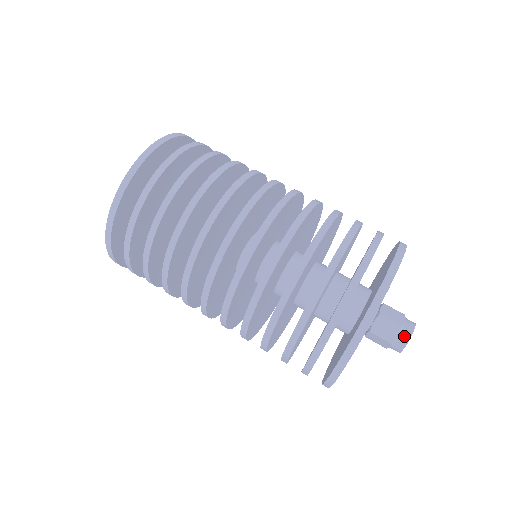
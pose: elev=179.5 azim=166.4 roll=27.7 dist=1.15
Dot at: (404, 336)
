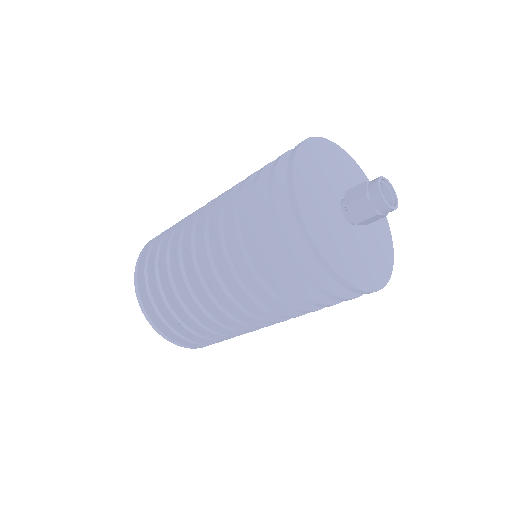
Dot at: (372, 184)
